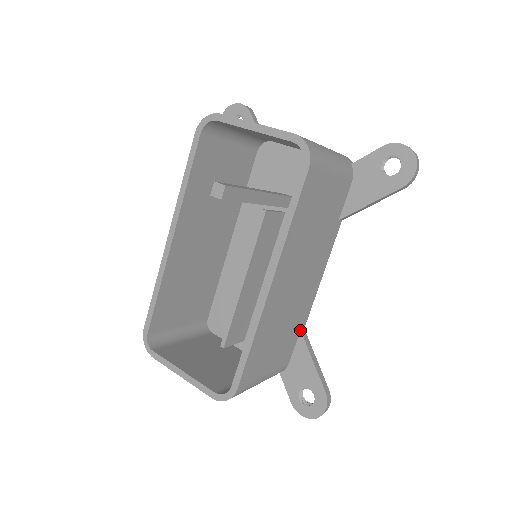
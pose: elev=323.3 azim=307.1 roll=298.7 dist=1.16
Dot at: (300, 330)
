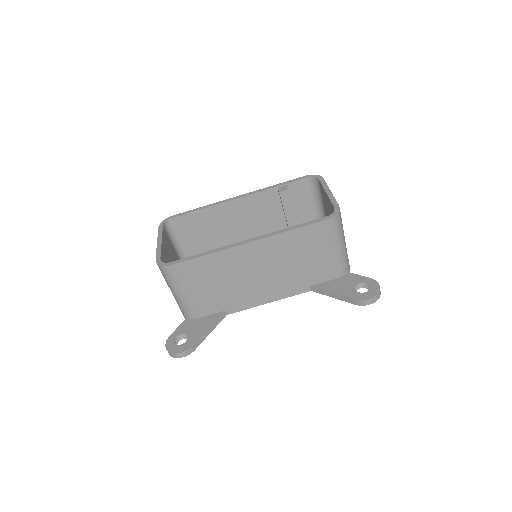
Dot at: (225, 310)
